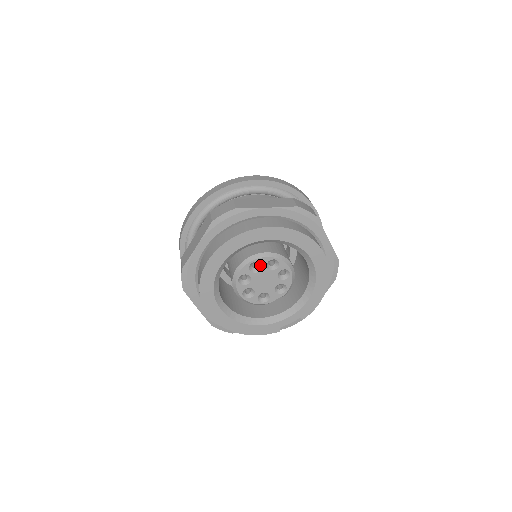
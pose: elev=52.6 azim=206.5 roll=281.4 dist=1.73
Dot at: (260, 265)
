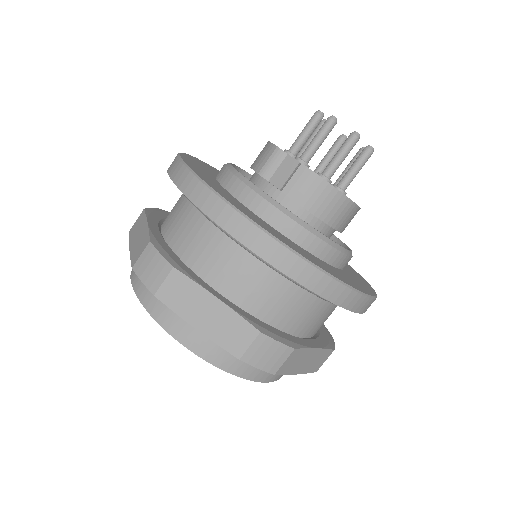
Dot at: occluded
